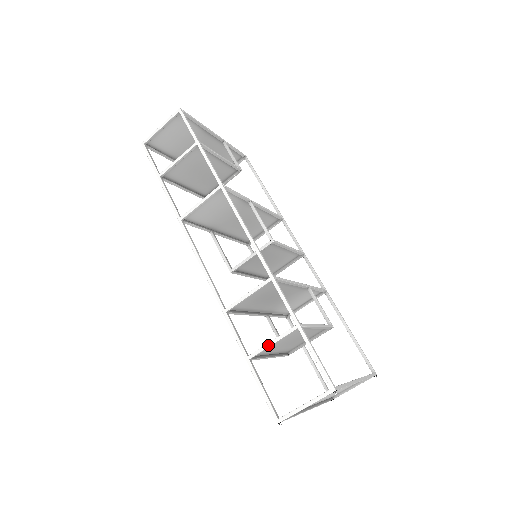
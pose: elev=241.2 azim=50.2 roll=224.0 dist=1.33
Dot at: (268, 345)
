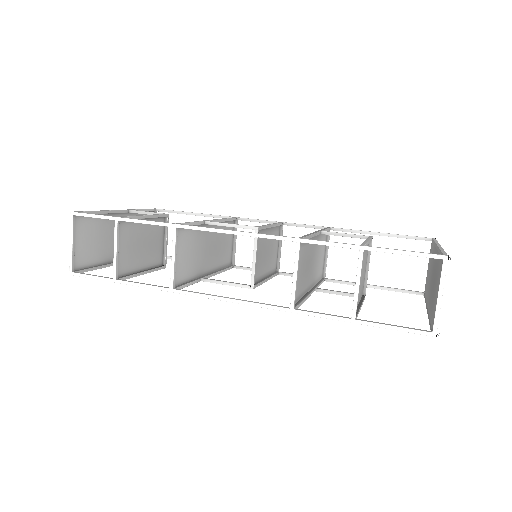
Dot at: (357, 291)
